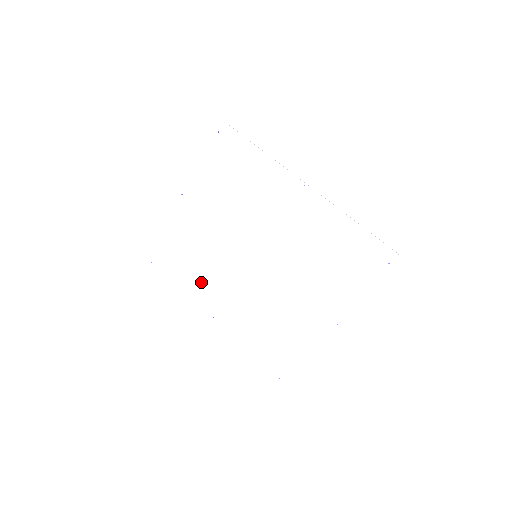
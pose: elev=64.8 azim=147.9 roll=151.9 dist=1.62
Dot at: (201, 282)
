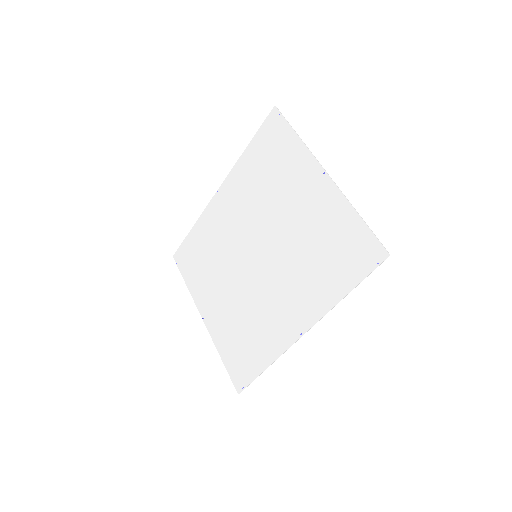
Dot at: (267, 333)
